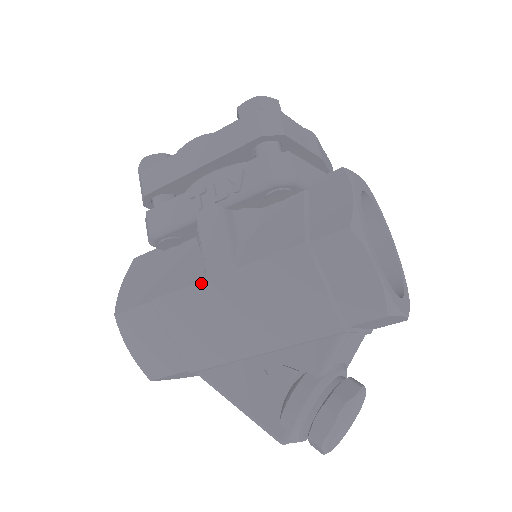
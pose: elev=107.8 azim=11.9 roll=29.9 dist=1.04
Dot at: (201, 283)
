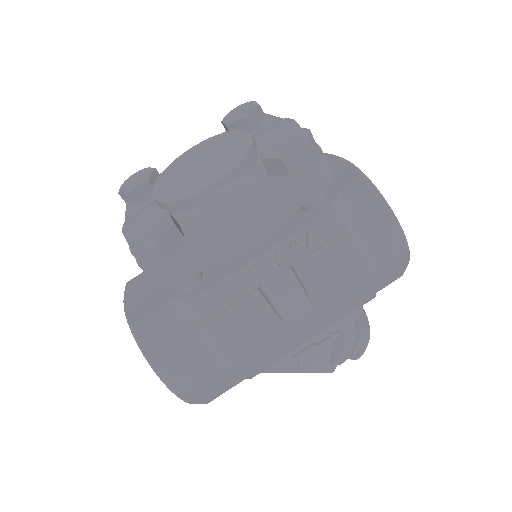
Dot at: (282, 334)
